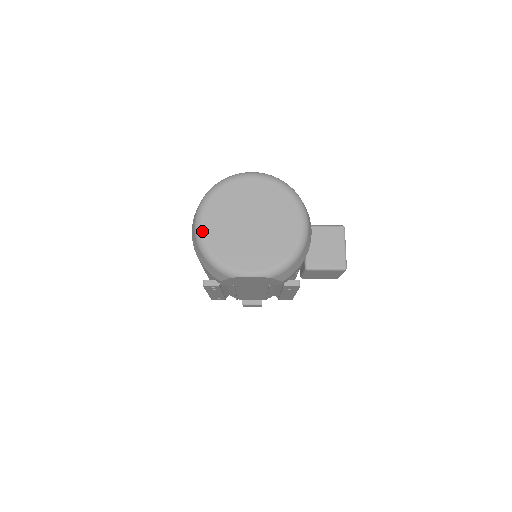
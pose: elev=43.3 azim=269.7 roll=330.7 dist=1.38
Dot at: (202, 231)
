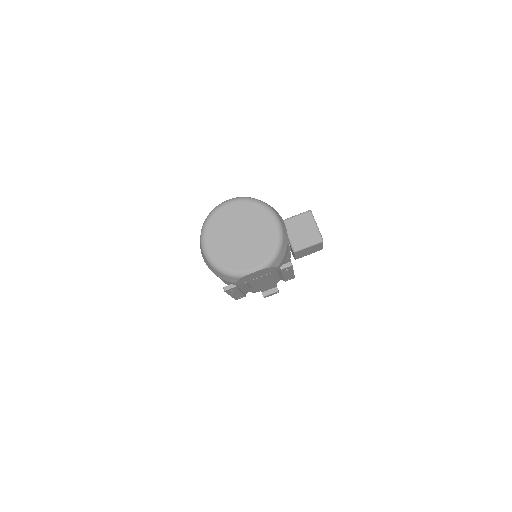
Dot at: (209, 254)
